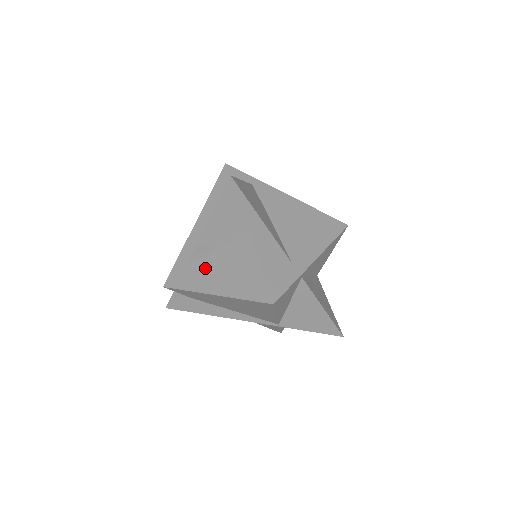
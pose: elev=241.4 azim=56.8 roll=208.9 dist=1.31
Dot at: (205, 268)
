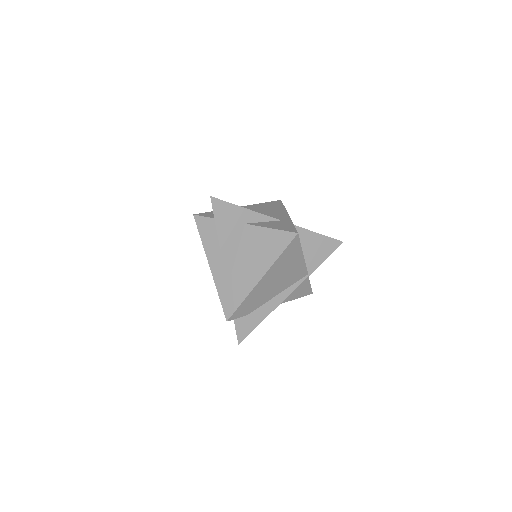
Dot at: (241, 274)
